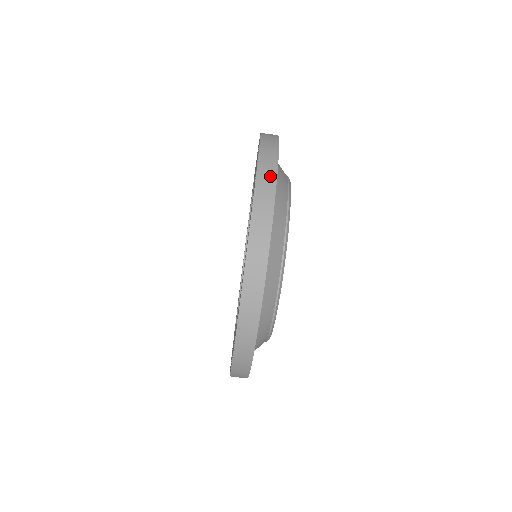
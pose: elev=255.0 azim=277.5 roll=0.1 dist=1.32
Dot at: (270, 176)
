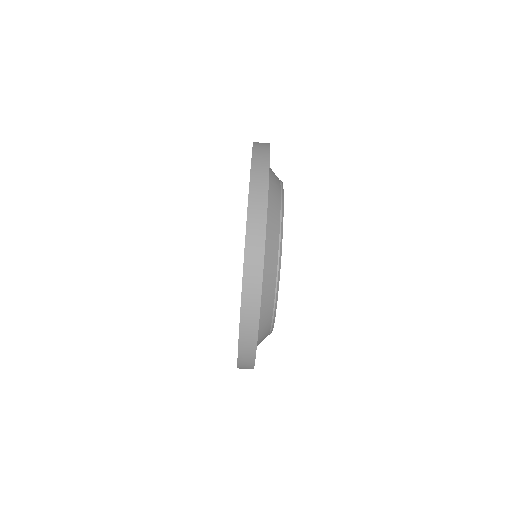
Dot at: occluded
